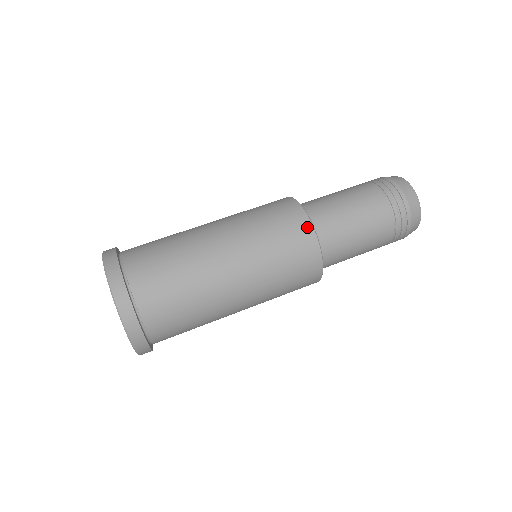
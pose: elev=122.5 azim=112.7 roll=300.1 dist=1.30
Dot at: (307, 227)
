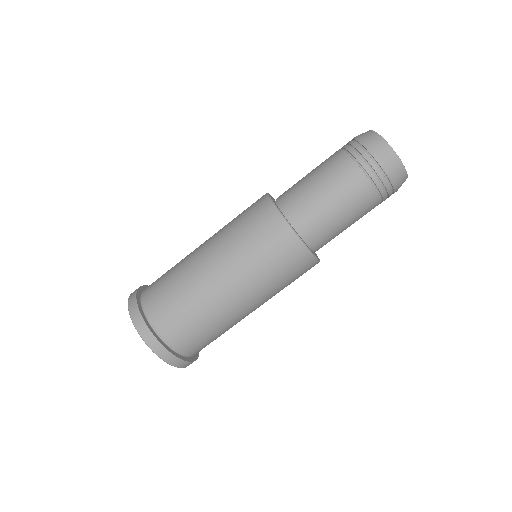
Dot at: (289, 234)
